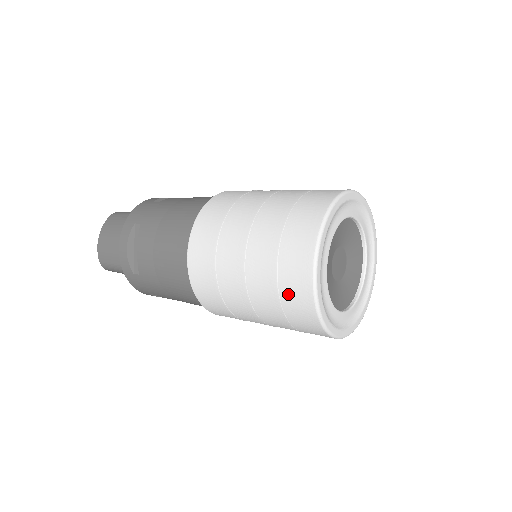
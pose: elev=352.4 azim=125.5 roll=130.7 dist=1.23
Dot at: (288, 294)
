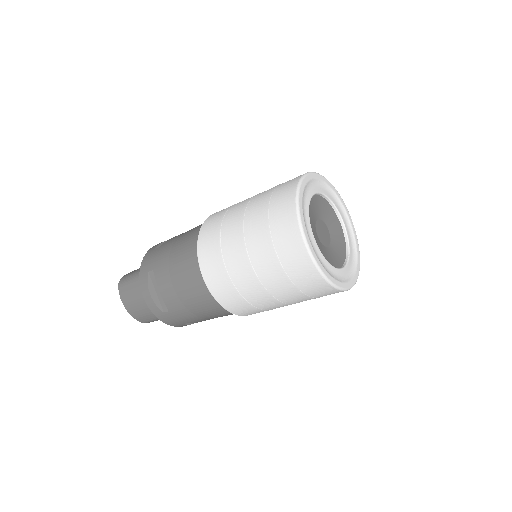
Dot at: (282, 186)
